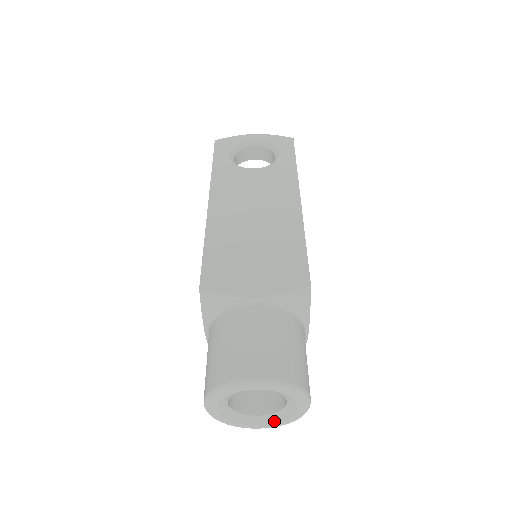
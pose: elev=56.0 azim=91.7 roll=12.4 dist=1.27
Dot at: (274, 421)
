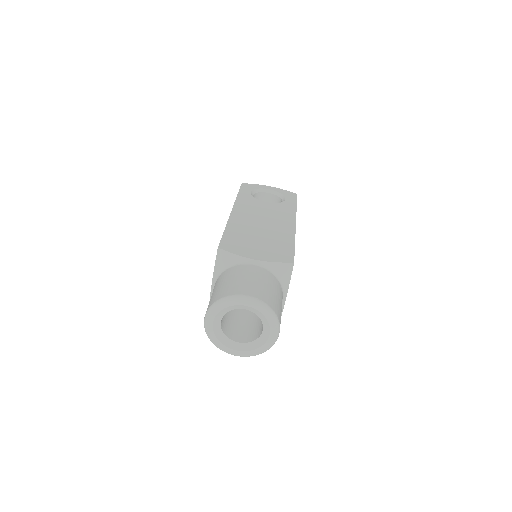
Dot at: (249, 349)
